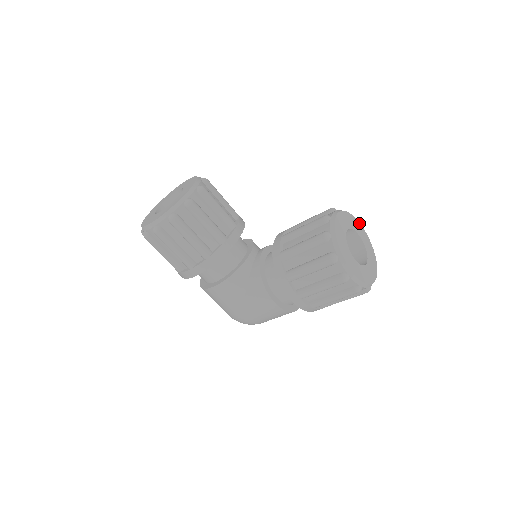
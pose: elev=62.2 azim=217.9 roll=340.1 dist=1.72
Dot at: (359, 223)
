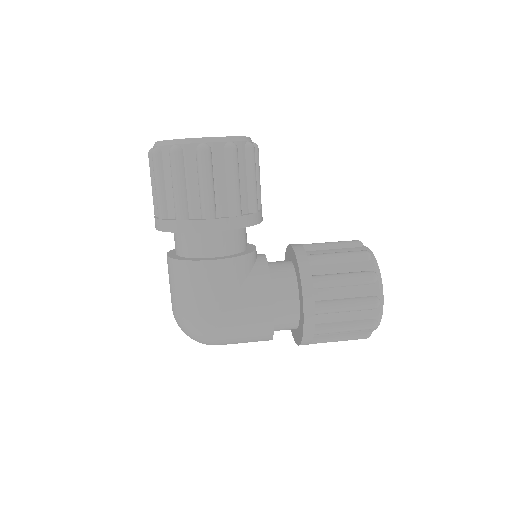
Dot at: occluded
